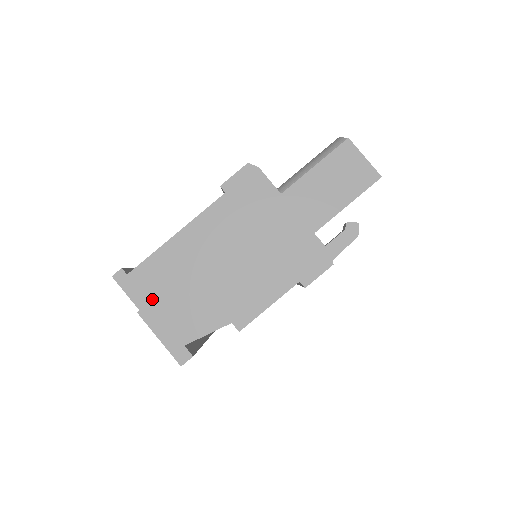
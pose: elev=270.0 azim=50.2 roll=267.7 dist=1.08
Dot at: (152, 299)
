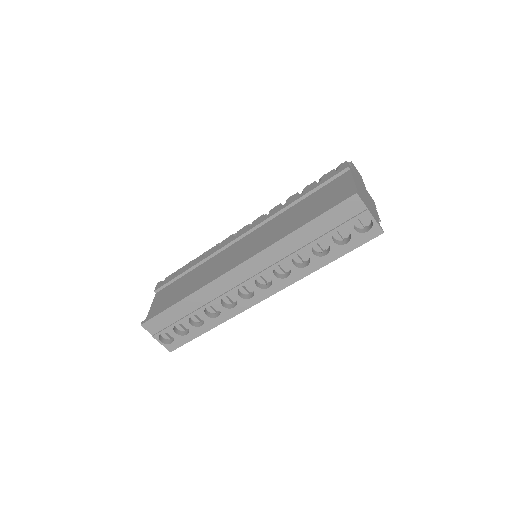
Dot at: (366, 205)
